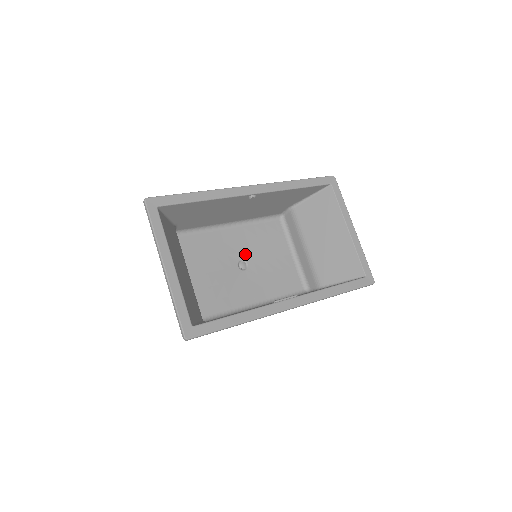
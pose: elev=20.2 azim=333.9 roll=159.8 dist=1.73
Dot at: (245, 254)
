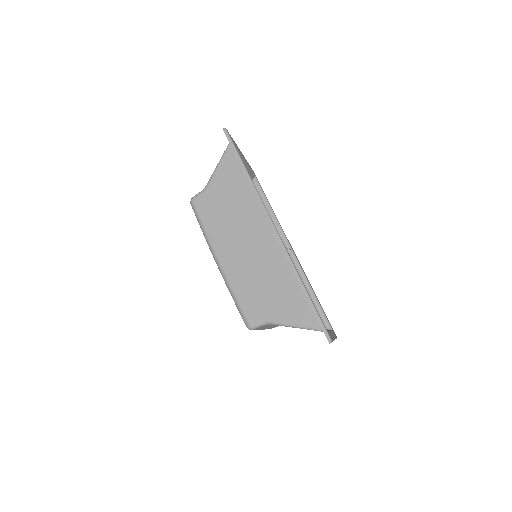
Dot at: occluded
